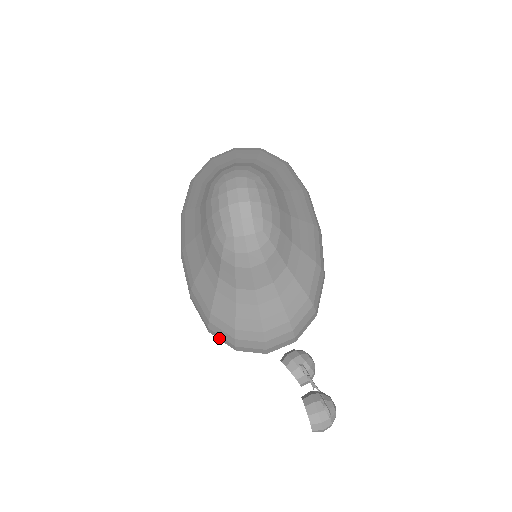
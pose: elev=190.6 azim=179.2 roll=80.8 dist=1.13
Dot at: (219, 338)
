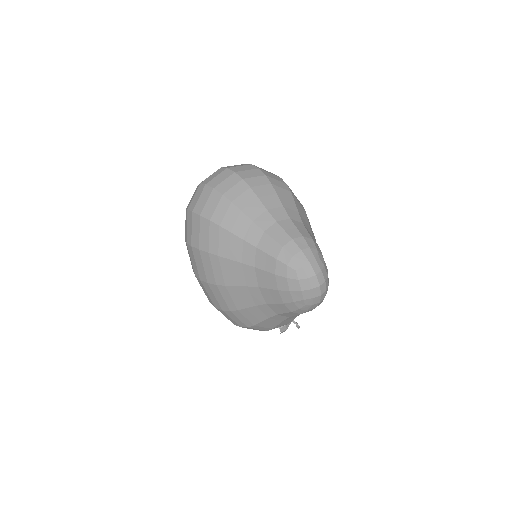
Dot at: occluded
